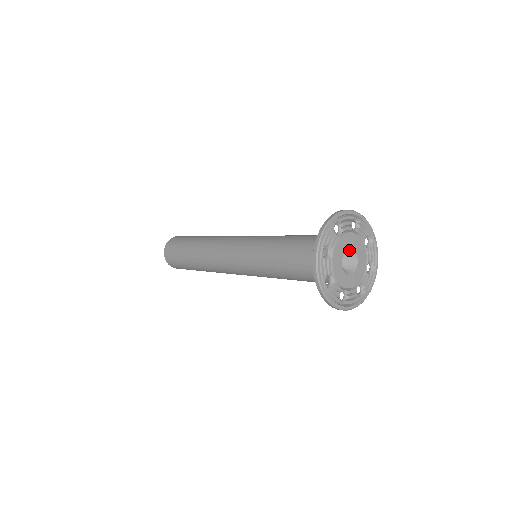
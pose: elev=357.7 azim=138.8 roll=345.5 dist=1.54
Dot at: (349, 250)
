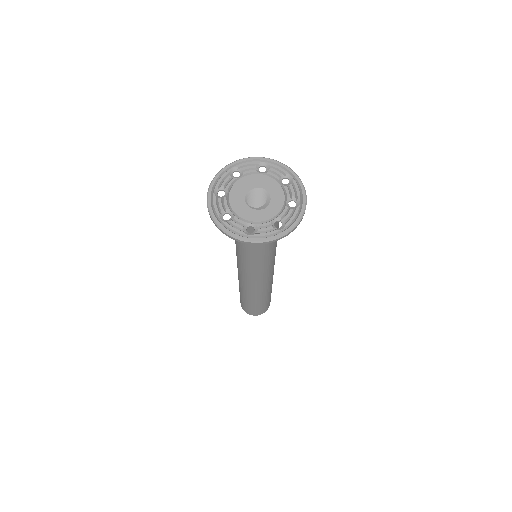
Dot at: (253, 191)
